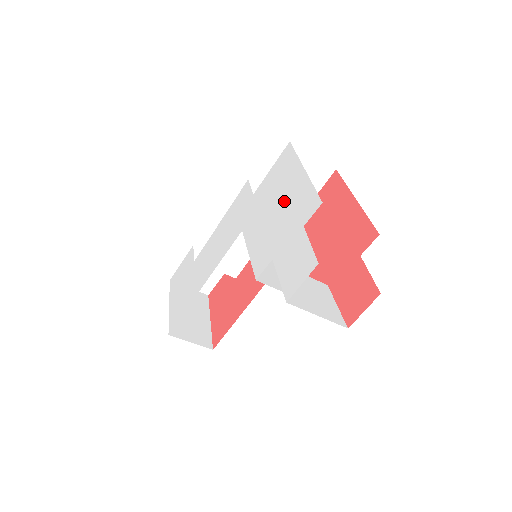
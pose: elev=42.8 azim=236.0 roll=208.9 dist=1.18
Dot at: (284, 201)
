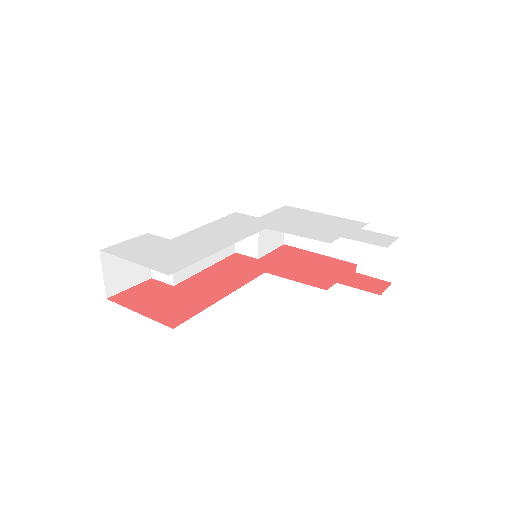
Dot at: (319, 221)
